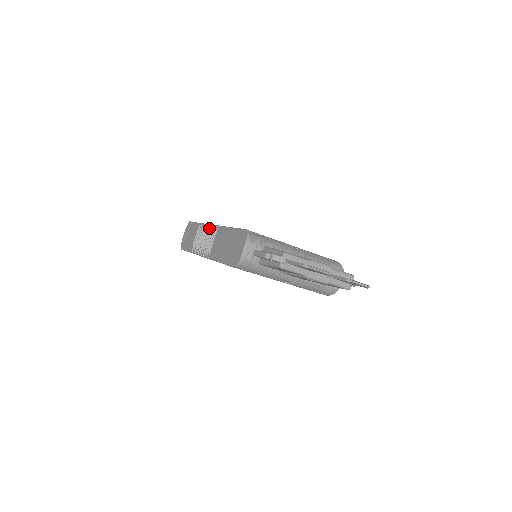
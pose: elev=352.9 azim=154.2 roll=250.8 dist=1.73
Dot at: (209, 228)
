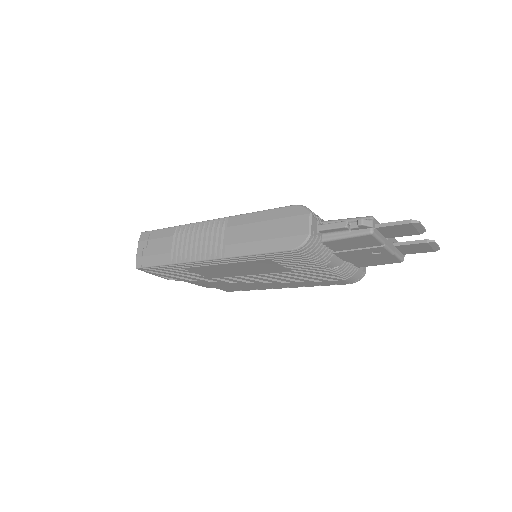
Dot at: (203, 225)
